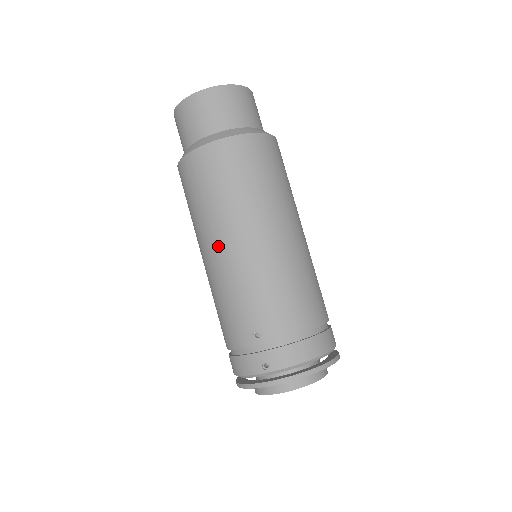
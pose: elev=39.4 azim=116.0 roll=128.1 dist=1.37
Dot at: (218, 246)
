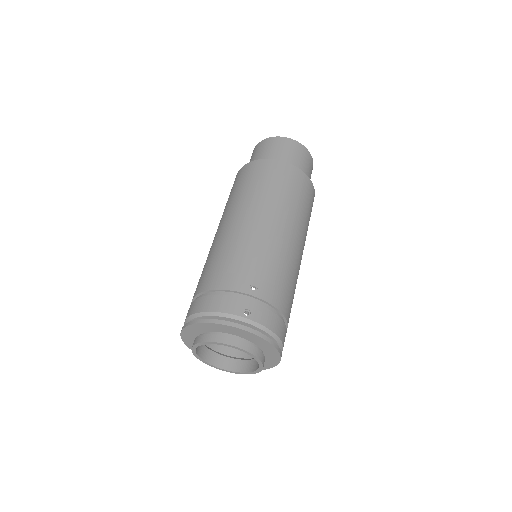
Dot at: (259, 217)
